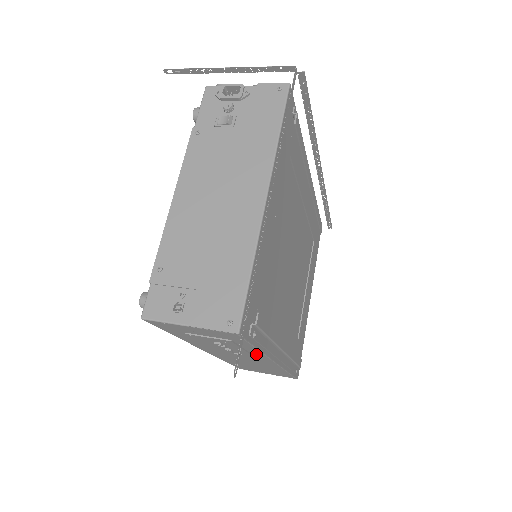
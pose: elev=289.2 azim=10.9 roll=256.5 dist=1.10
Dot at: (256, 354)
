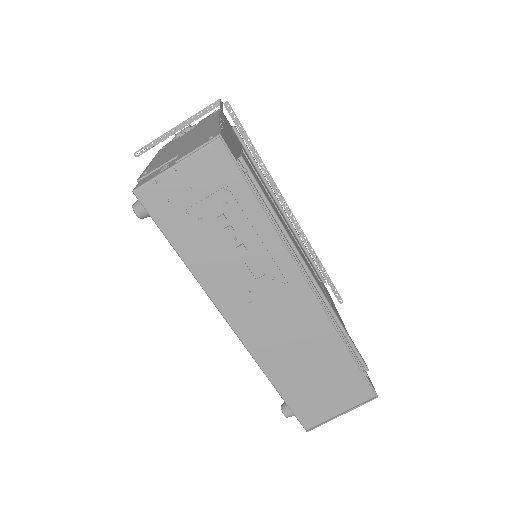
Dot at: (273, 250)
